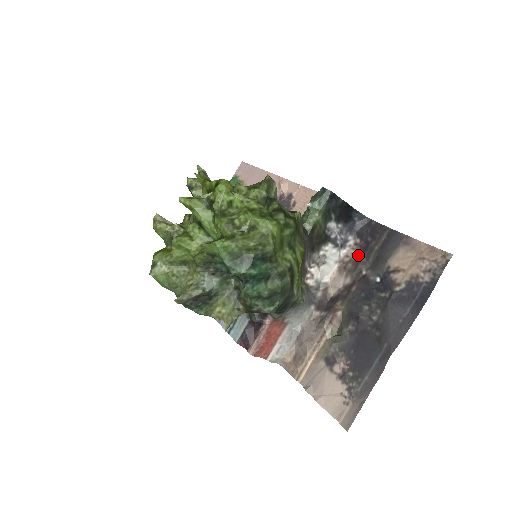
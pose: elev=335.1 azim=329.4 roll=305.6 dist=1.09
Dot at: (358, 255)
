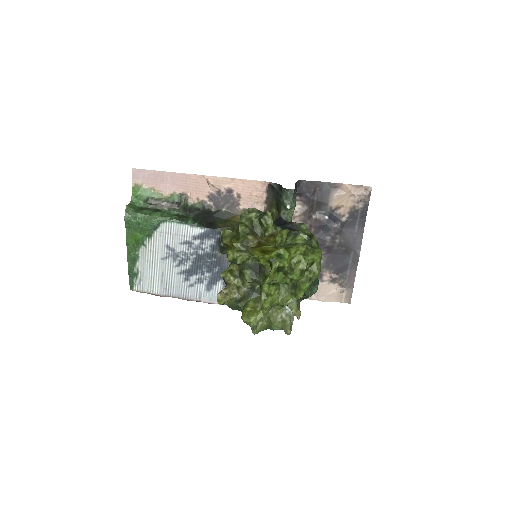
Dot at: (304, 208)
